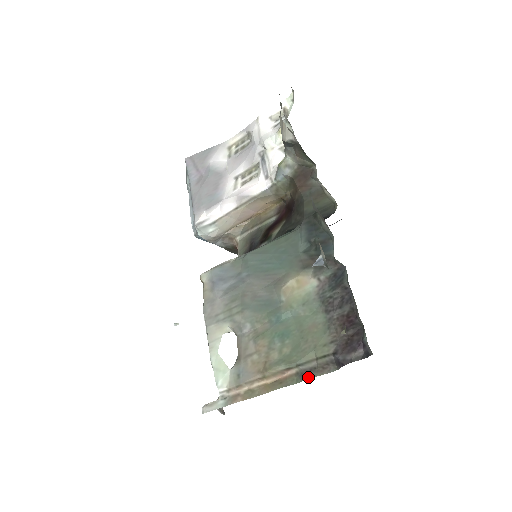
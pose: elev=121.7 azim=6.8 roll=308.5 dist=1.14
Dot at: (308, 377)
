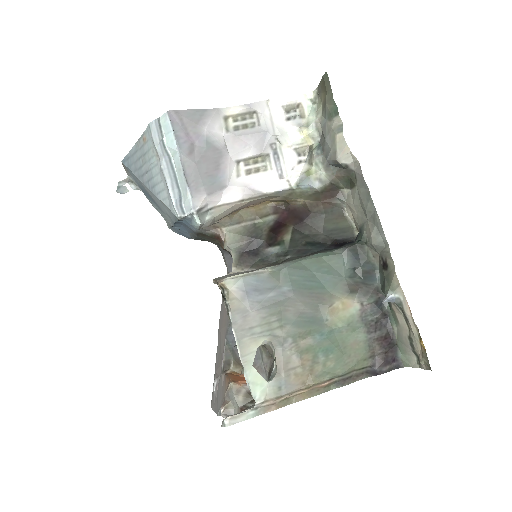
Dot at: (345, 384)
